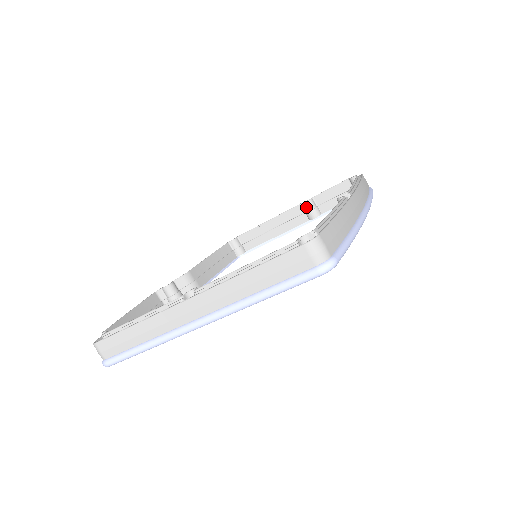
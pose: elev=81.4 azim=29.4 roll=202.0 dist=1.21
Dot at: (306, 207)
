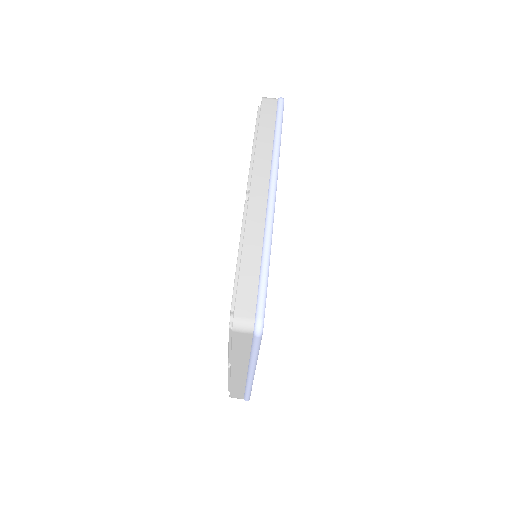
Dot at: occluded
